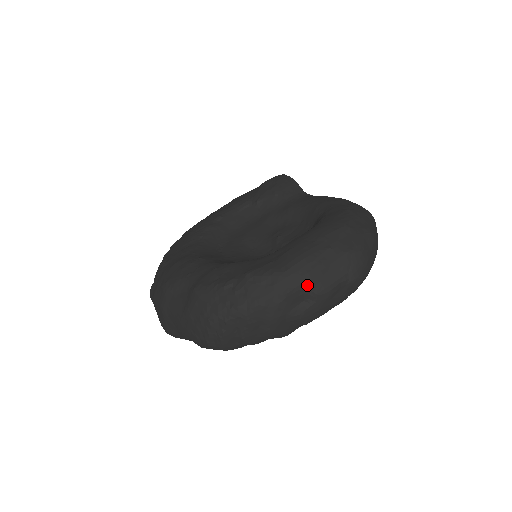
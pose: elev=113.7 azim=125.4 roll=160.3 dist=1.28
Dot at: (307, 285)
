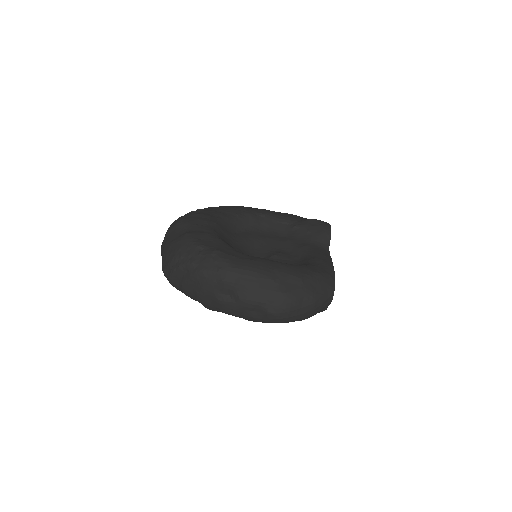
Dot at: (238, 287)
